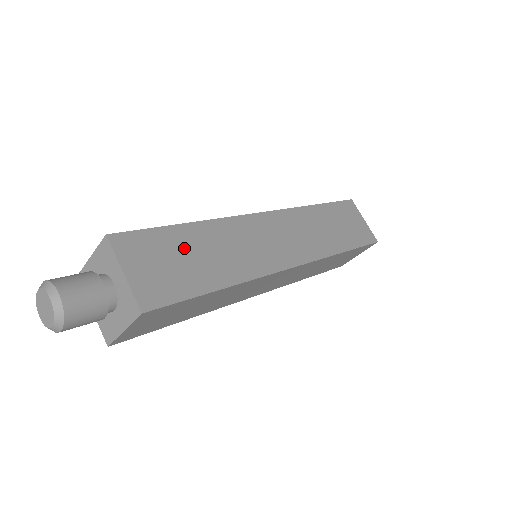
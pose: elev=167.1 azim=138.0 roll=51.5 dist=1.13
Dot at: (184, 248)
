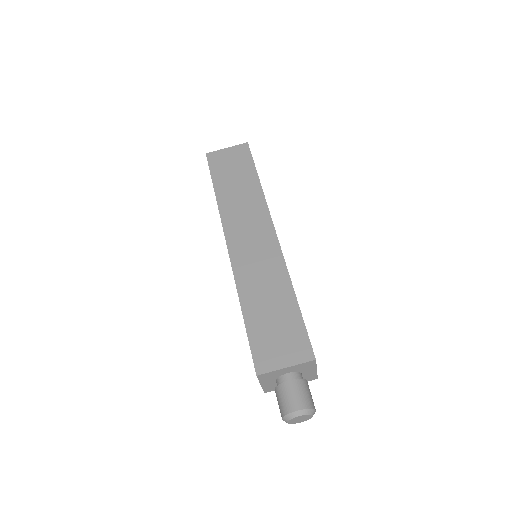
Dot at: occluded
